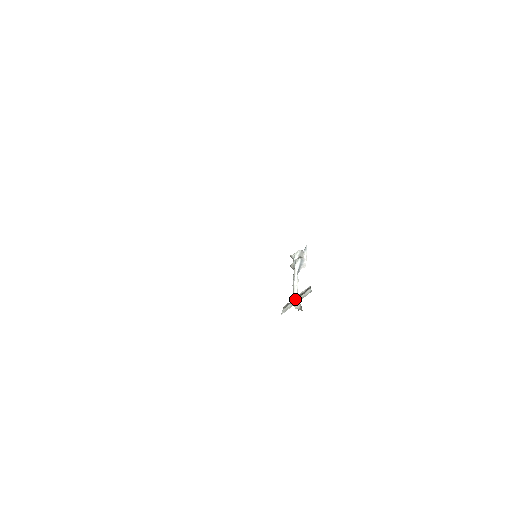
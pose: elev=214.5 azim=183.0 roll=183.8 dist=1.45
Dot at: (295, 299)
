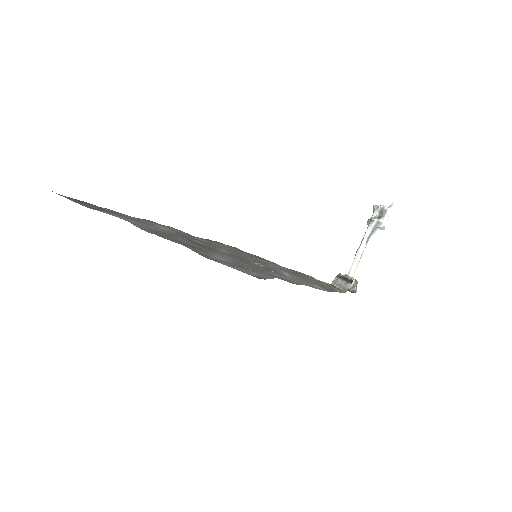
Dot at: (342, 279)
